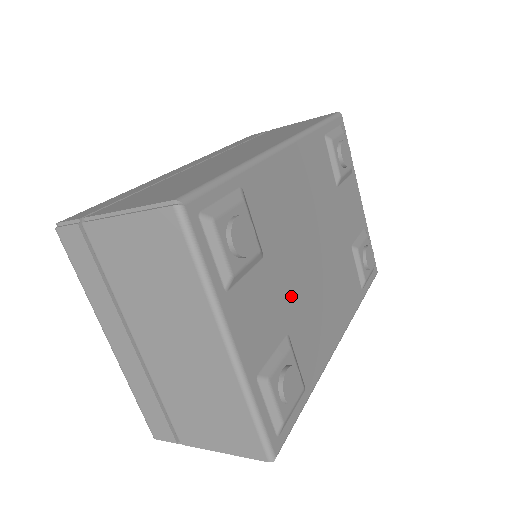
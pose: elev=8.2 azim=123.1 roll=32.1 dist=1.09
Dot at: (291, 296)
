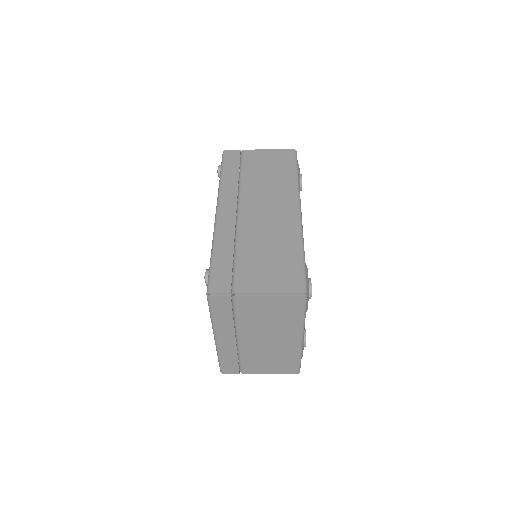
Dot at: occluded
